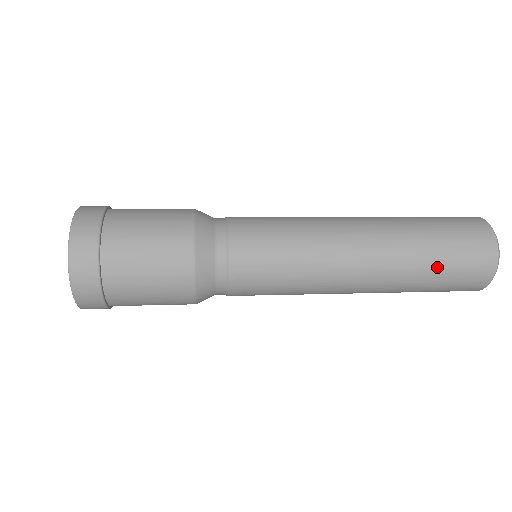
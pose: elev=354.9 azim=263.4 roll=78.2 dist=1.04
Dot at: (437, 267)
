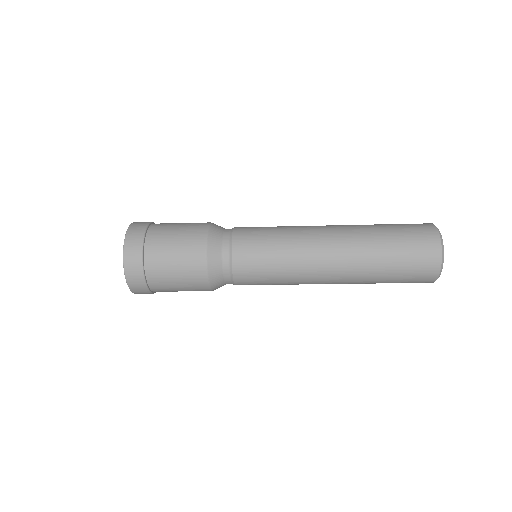
Dot at: (391, 260)
